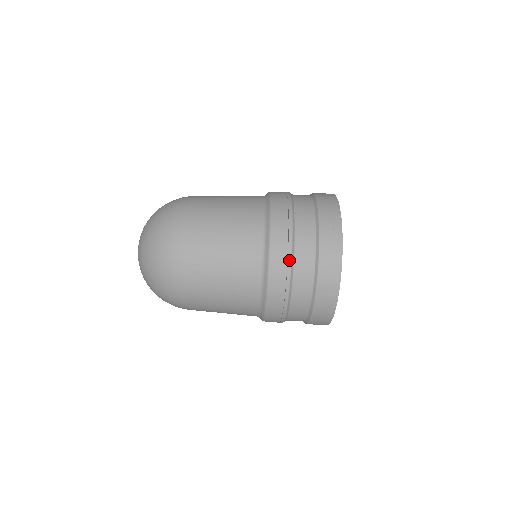
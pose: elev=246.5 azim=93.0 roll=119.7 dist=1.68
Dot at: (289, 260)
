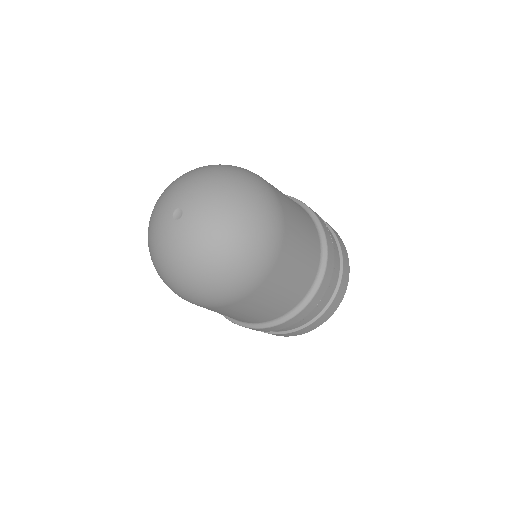
Dot at: (313, 310)
